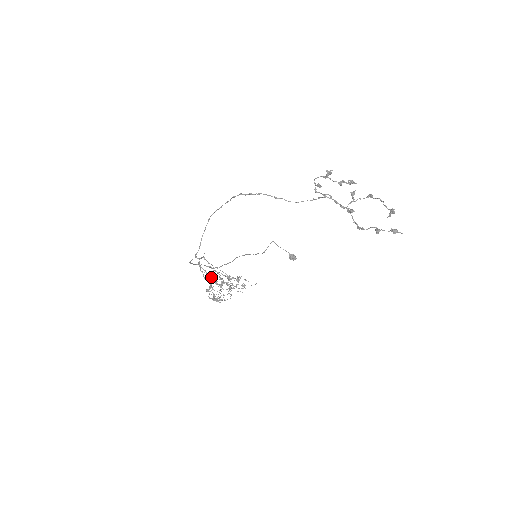
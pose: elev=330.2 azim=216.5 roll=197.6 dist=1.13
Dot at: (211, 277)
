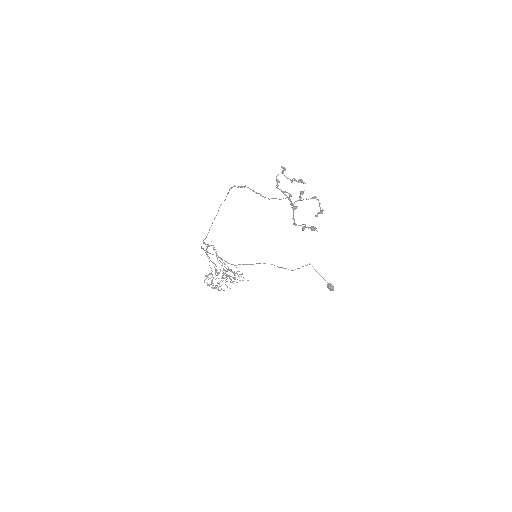
Dot at: occluded
